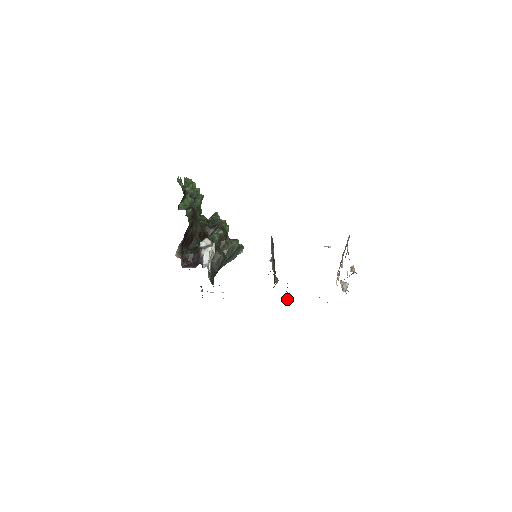
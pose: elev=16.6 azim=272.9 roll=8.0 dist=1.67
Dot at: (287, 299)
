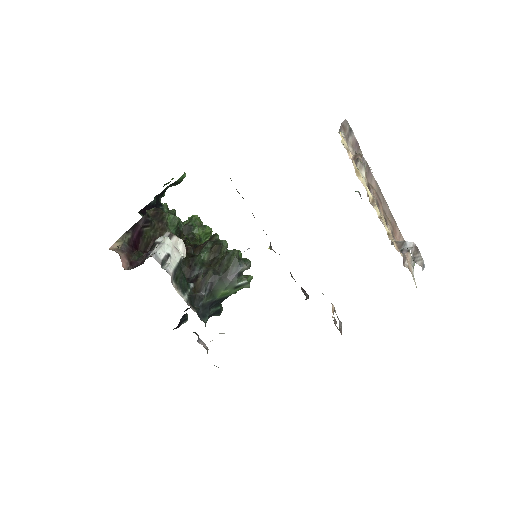
Dot at: occluded
